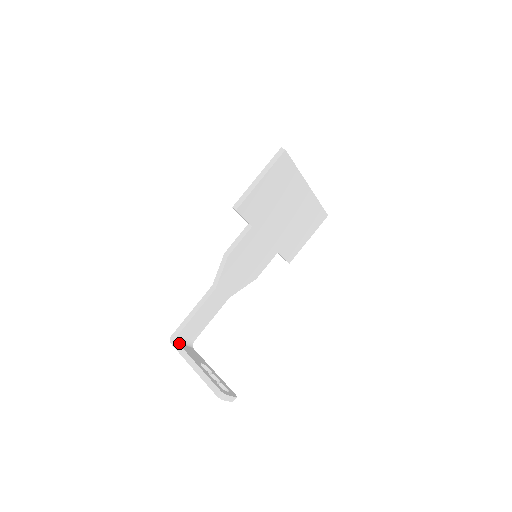
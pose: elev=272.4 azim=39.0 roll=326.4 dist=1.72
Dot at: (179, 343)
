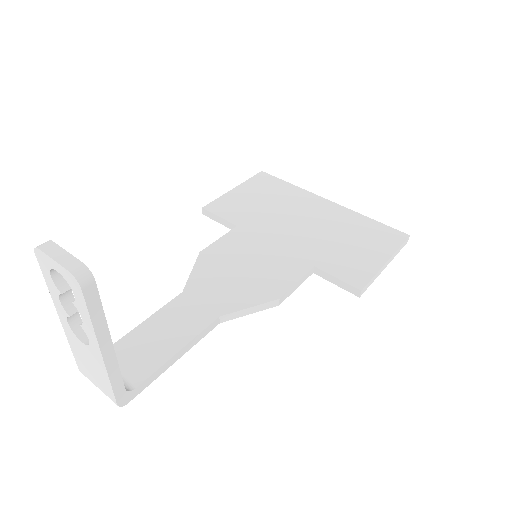
Dot at: occluded
